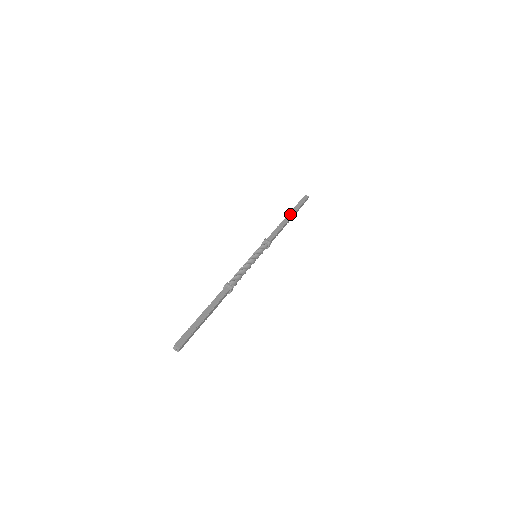
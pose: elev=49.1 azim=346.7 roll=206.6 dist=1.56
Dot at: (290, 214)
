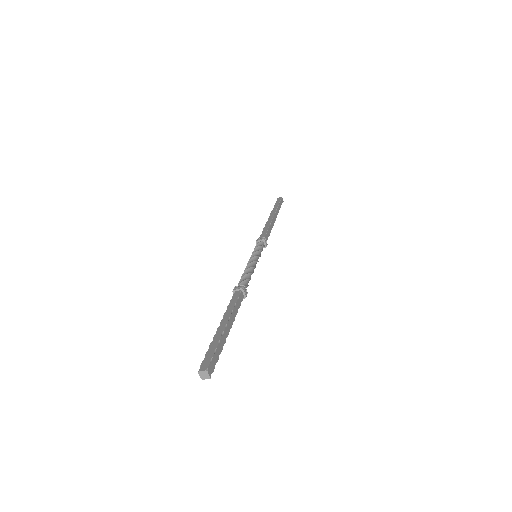
Dot at: (276, 215)
